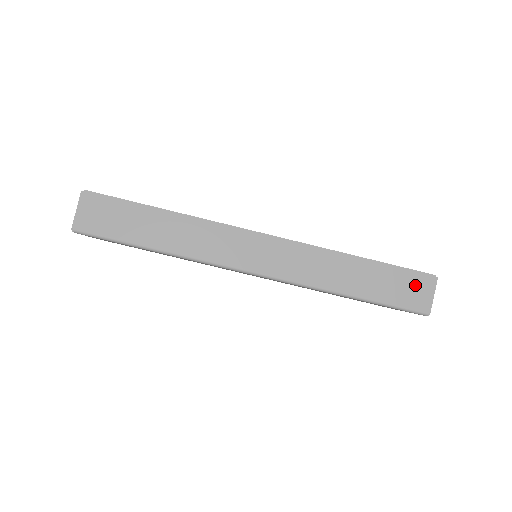
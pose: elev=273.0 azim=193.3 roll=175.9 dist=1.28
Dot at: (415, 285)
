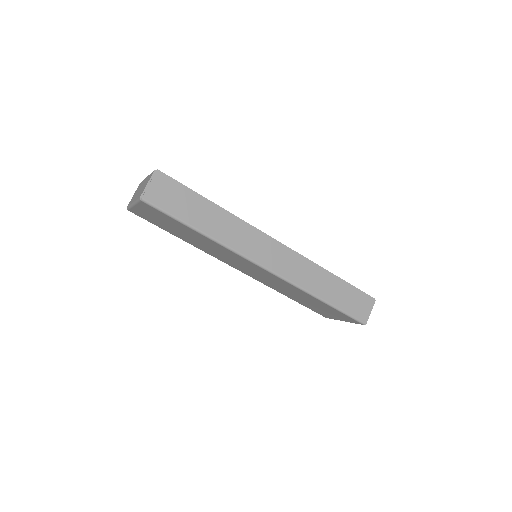
Dot at: (362, 302)
